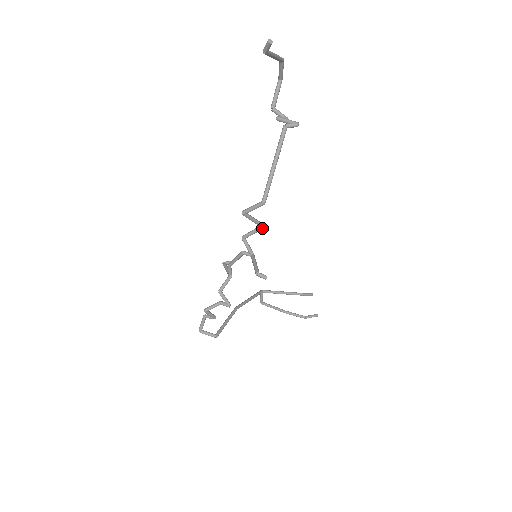
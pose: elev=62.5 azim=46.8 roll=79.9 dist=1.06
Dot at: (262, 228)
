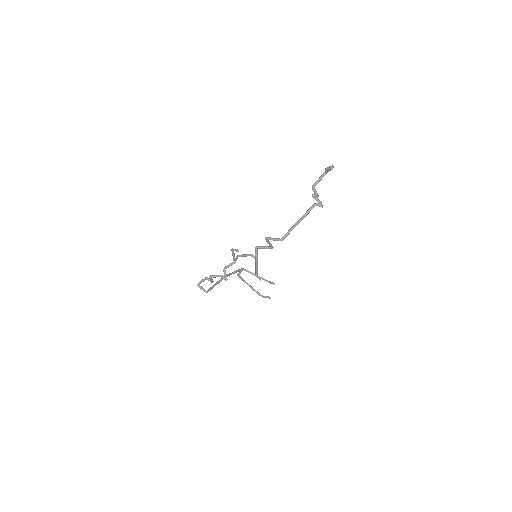
Dot at: occluded
